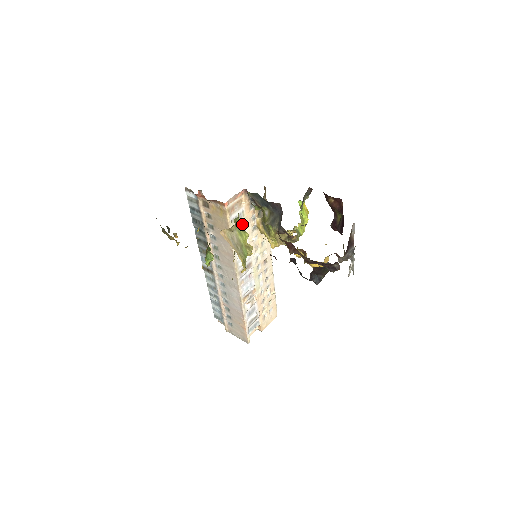
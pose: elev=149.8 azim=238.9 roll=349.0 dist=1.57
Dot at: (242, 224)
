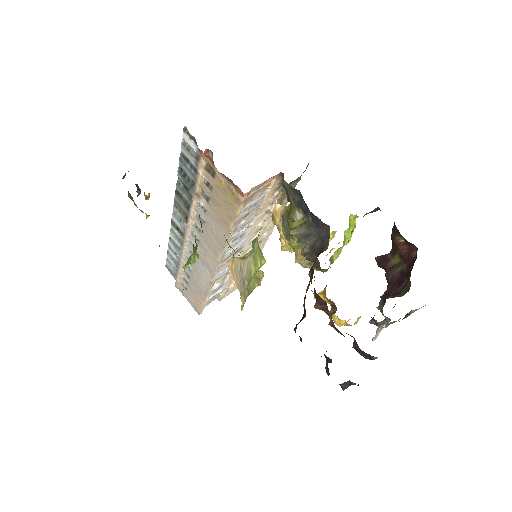
Dot at: (254, 210)
